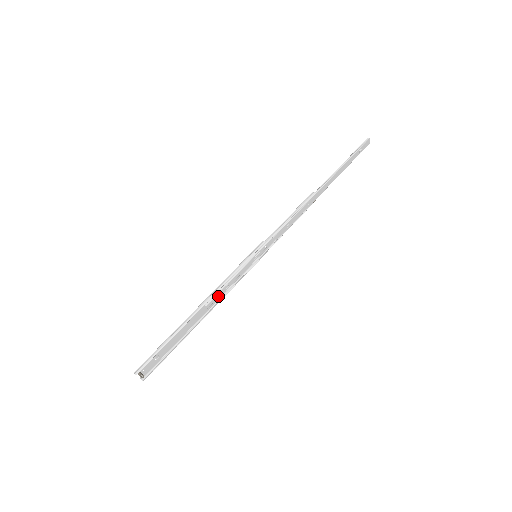
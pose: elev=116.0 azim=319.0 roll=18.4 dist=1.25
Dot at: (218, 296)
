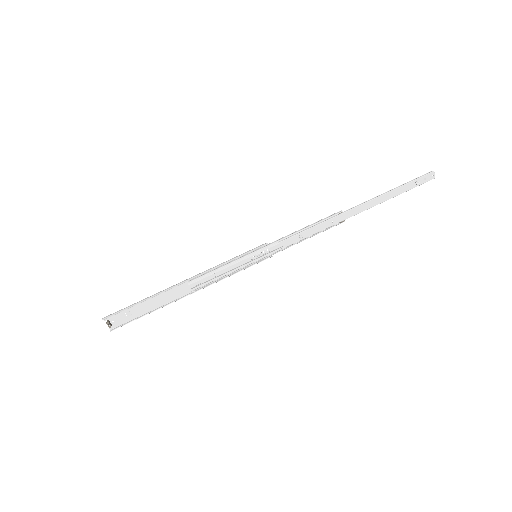
Dot at: (204, 281)
